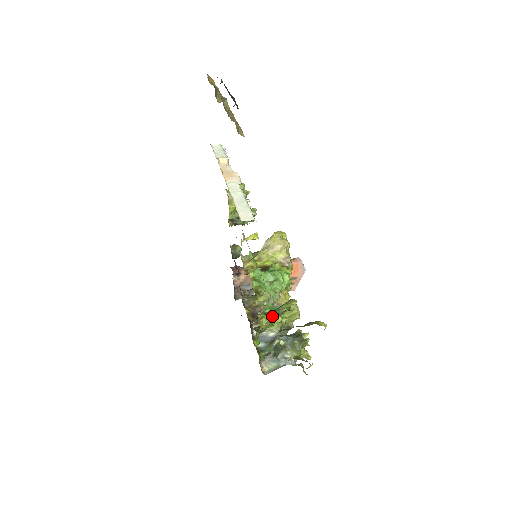
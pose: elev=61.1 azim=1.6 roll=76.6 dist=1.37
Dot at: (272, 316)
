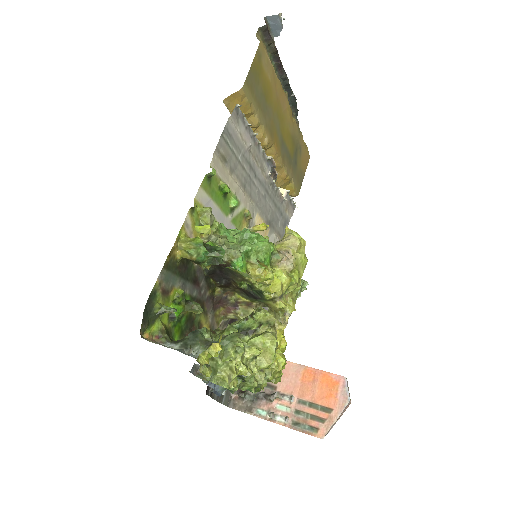
Dot at: (207, 246)
